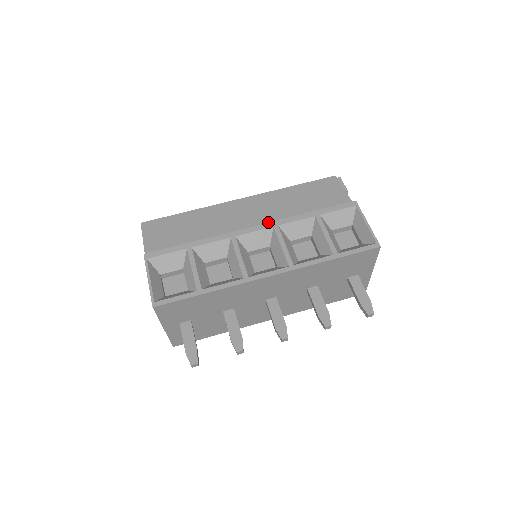
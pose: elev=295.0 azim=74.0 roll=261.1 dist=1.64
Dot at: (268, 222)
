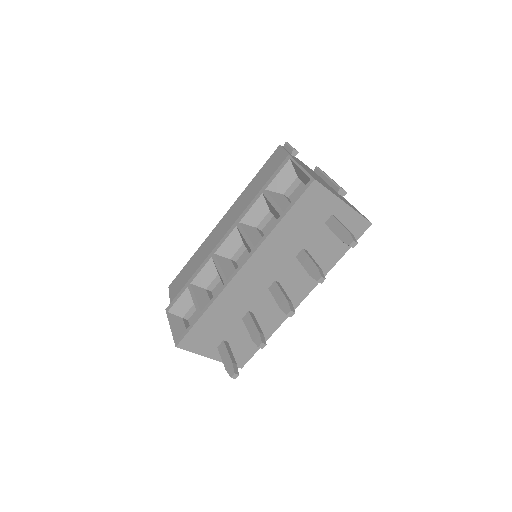
Dot at: (232, 225)
